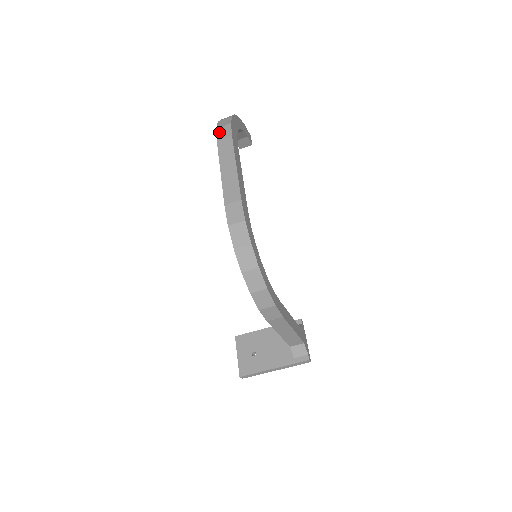
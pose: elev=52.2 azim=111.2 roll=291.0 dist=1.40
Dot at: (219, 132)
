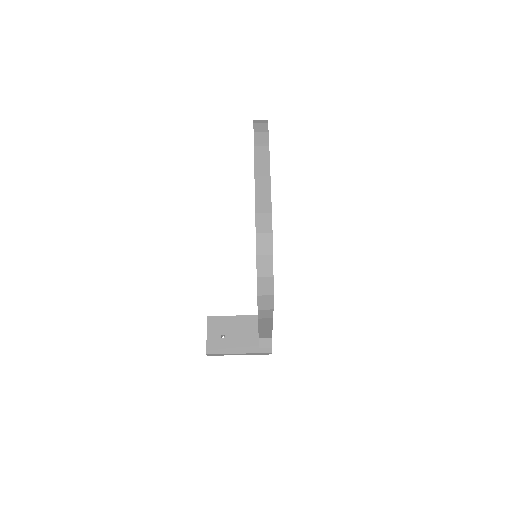
Dot at: (256, 137)
